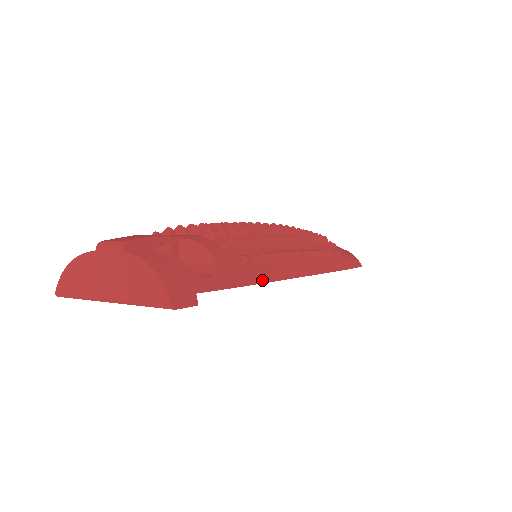
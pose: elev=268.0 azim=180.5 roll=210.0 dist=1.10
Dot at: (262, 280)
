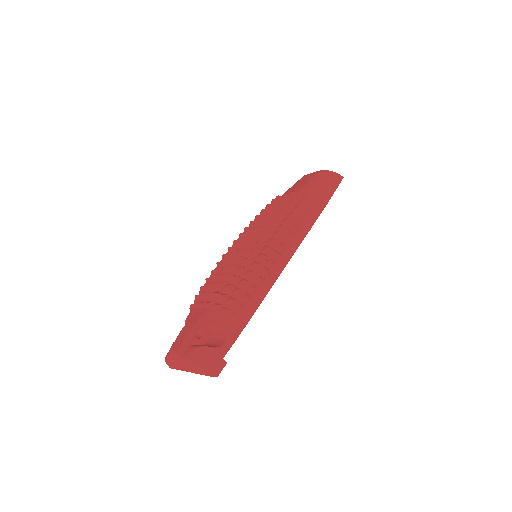
Dot at: (257, 306)
